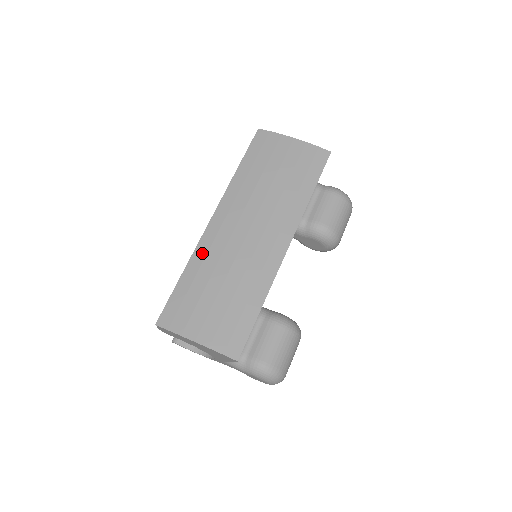
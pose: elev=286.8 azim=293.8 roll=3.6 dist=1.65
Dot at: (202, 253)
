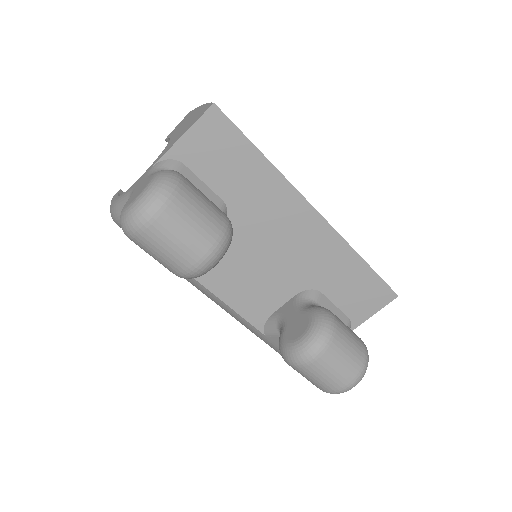
Dot at: occluded
